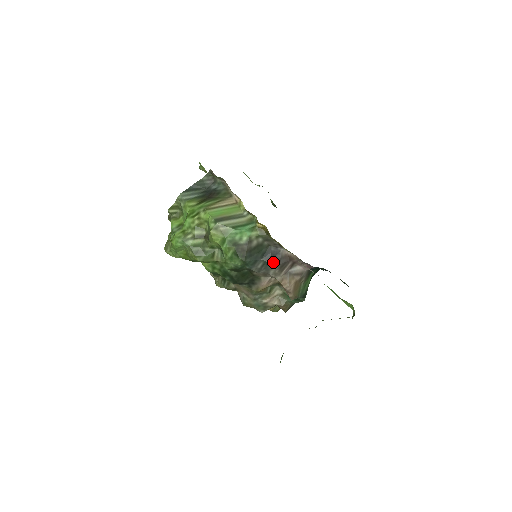
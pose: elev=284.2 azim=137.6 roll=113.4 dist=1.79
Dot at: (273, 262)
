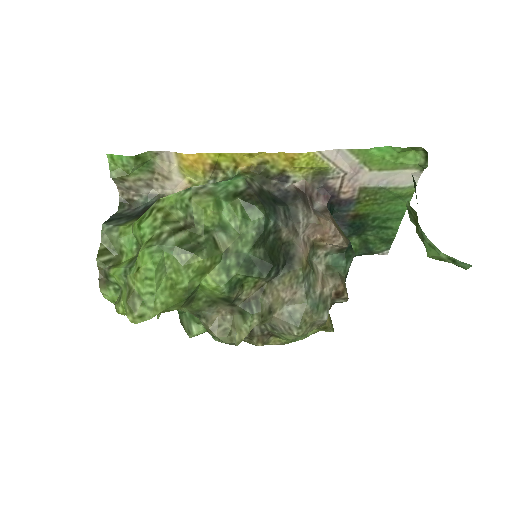
Dot at: (292, 202)
